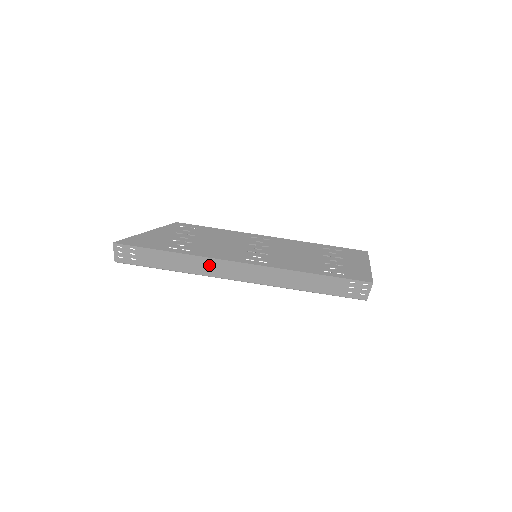
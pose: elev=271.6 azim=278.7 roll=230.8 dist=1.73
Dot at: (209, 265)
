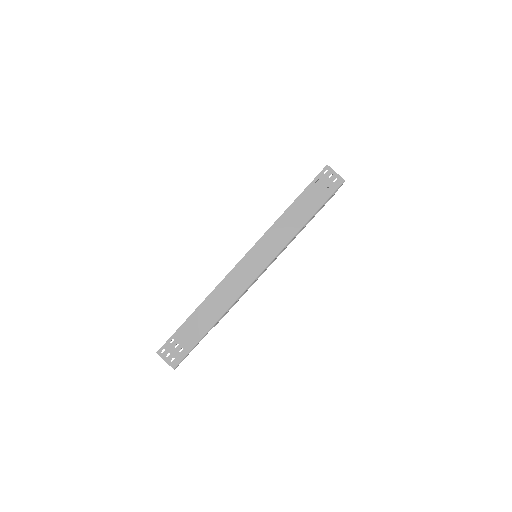
Dot at: (227, 289)
